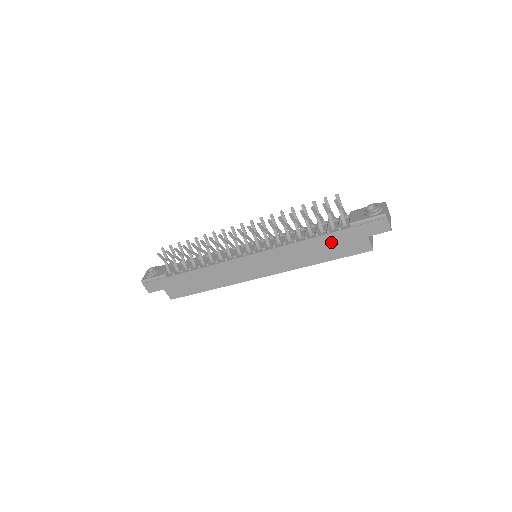
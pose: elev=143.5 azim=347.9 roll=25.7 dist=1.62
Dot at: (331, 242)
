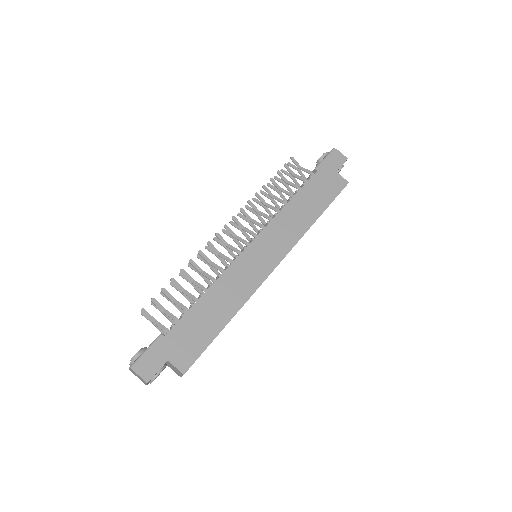
Dot at: (313, 191)
